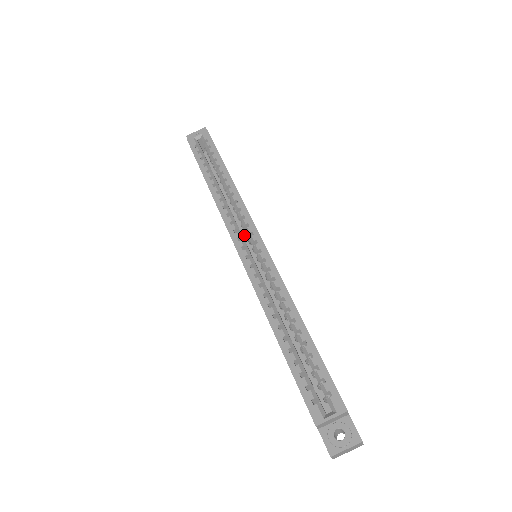
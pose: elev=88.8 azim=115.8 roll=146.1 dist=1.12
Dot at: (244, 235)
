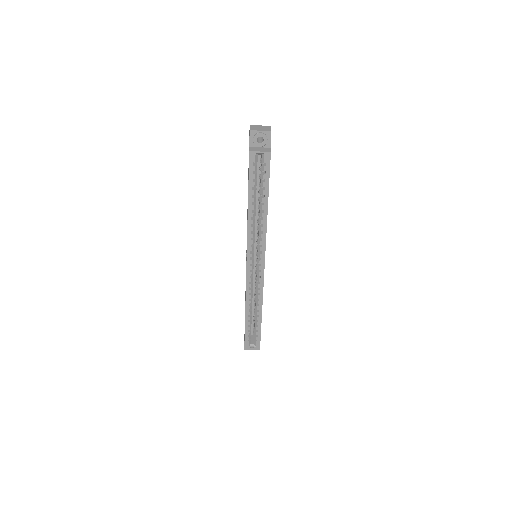
Dot at: (255, 238)
